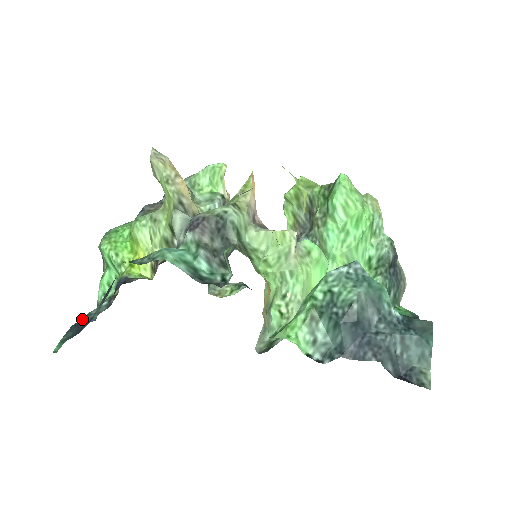
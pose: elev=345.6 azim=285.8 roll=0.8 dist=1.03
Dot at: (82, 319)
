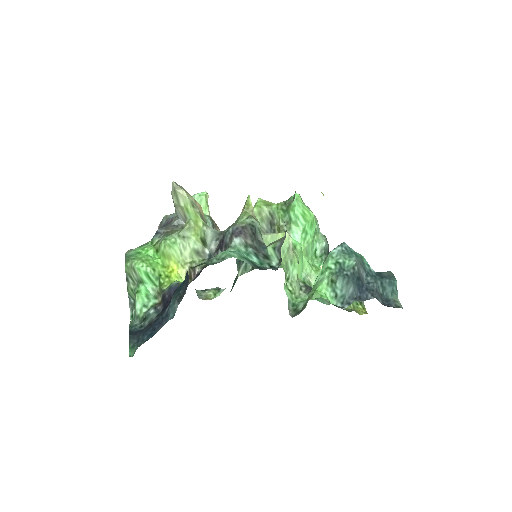
Dot at: (130, 330)
